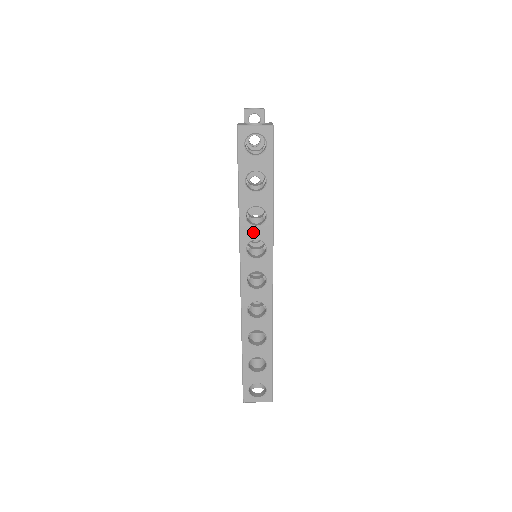
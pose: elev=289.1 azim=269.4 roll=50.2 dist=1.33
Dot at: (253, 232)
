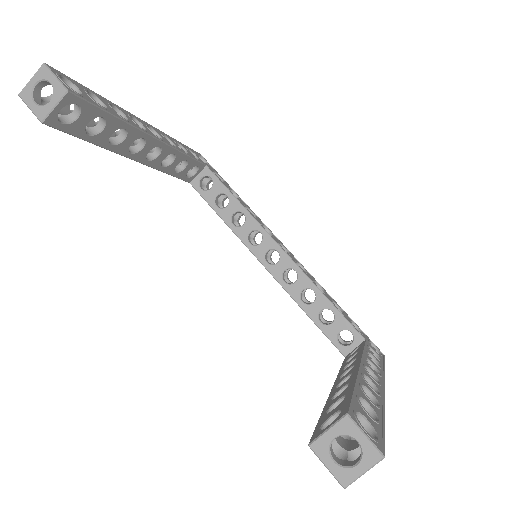
Dot at: occluded
